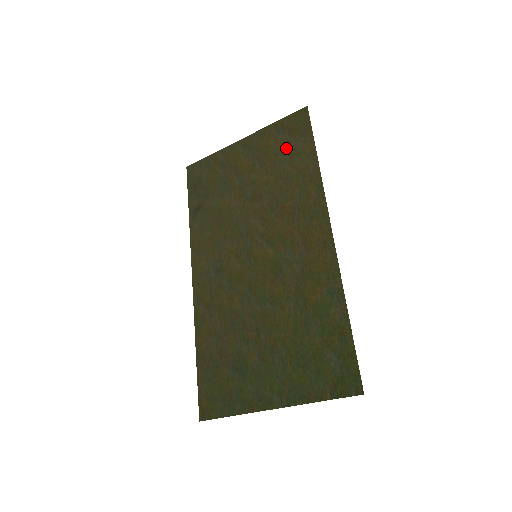
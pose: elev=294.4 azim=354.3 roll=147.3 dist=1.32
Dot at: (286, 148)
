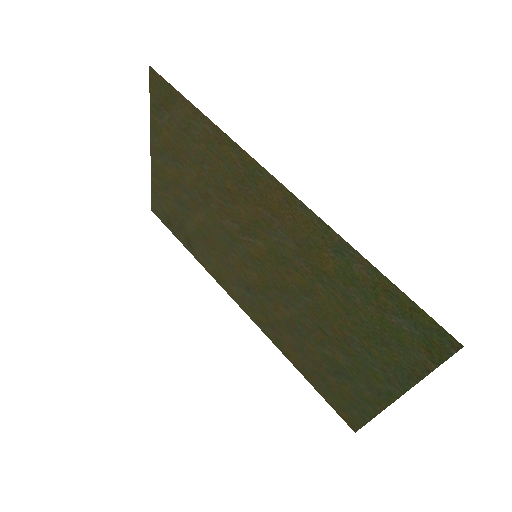
Dot at: (178, 128)
